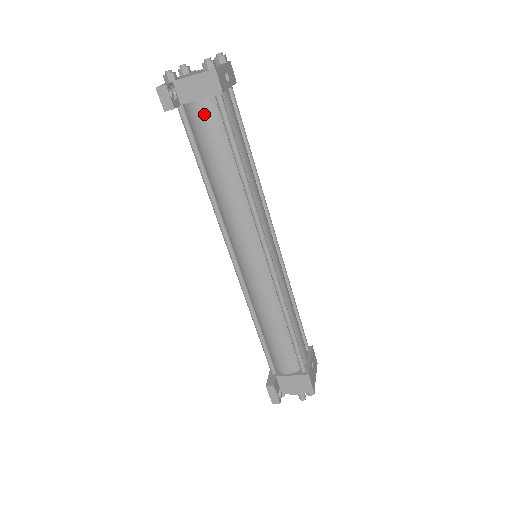
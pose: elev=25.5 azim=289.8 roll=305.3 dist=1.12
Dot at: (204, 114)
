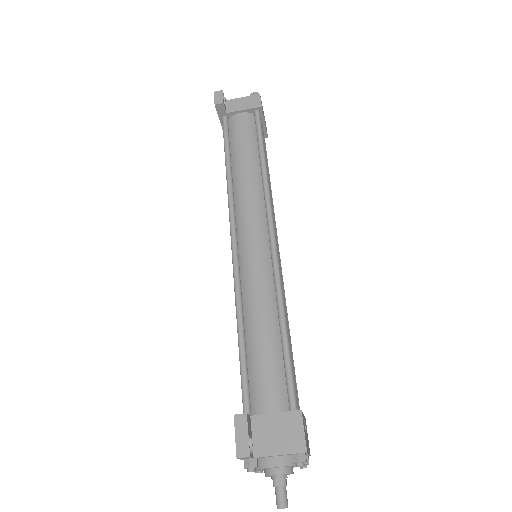
Dot at: (243, 121)
